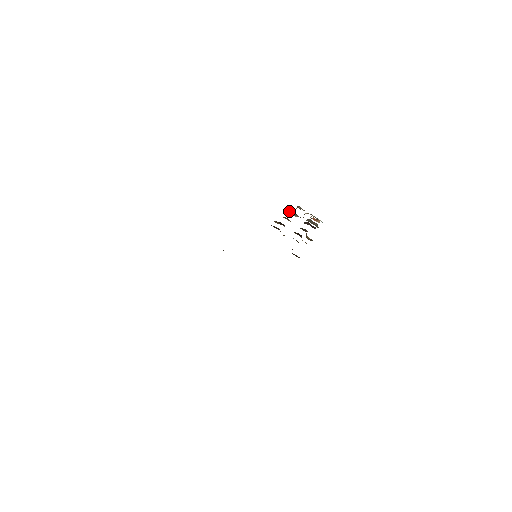
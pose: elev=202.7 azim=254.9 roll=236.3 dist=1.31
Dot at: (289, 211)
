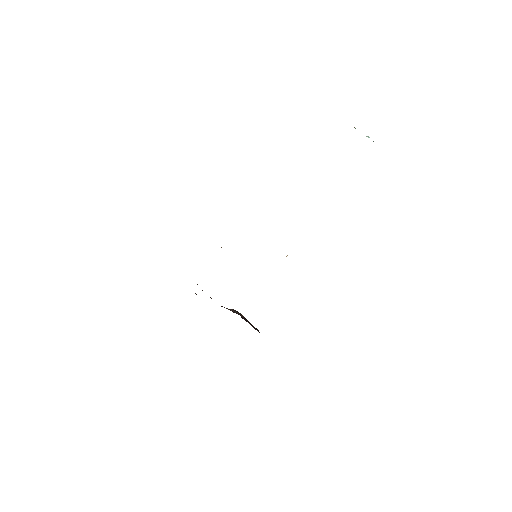
Dot at: occluded
